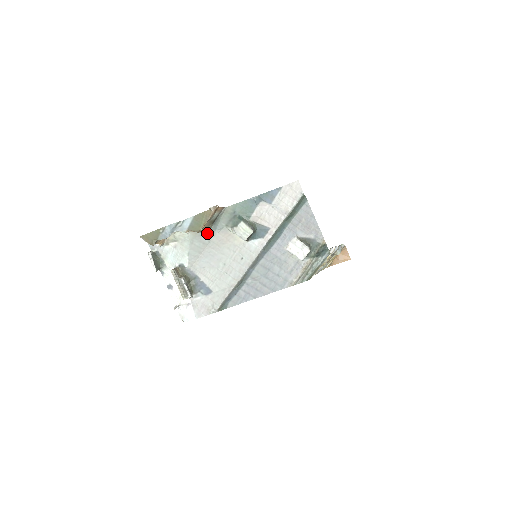
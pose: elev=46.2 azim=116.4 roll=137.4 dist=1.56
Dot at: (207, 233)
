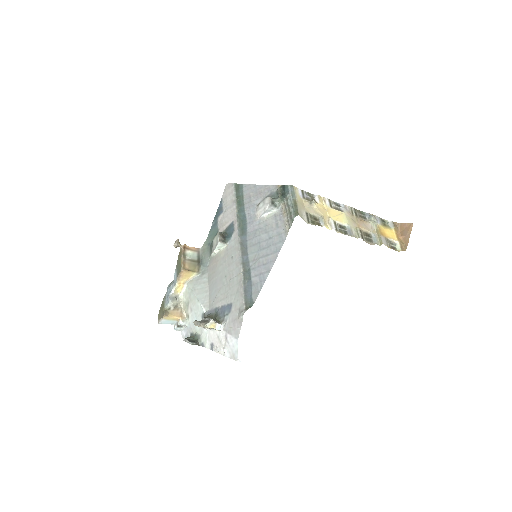
Dot at: (201, 274)
